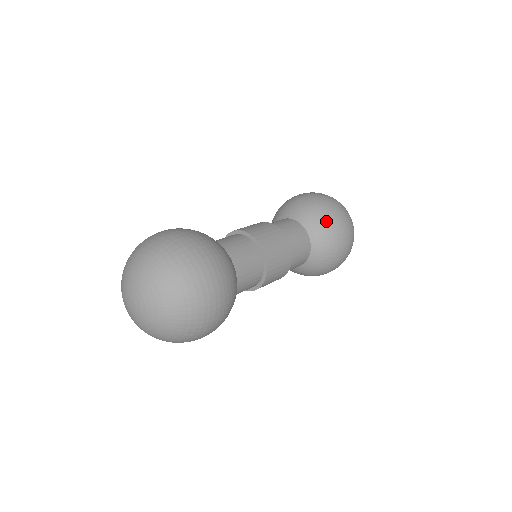
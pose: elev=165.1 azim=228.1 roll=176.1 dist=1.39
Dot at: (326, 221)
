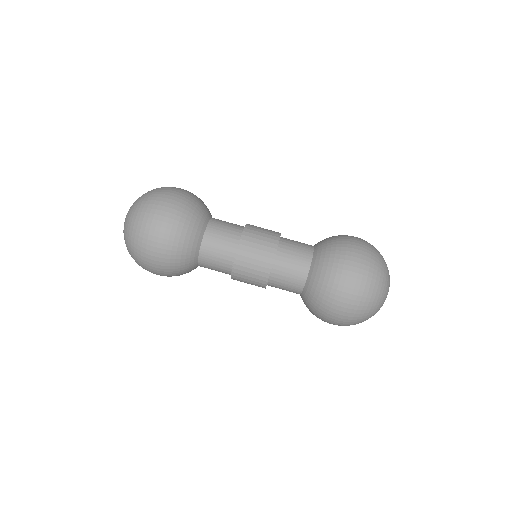
Dot at: (333, 255)
